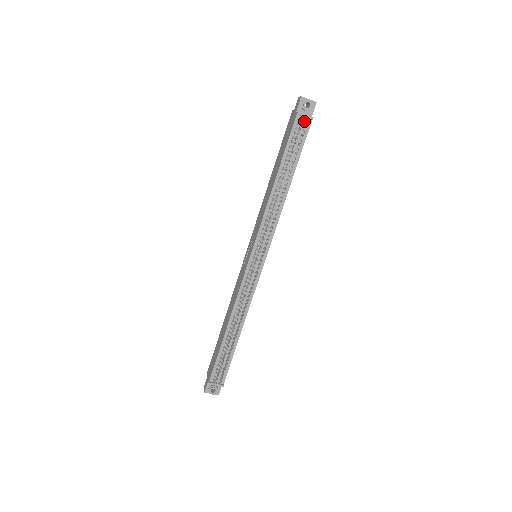
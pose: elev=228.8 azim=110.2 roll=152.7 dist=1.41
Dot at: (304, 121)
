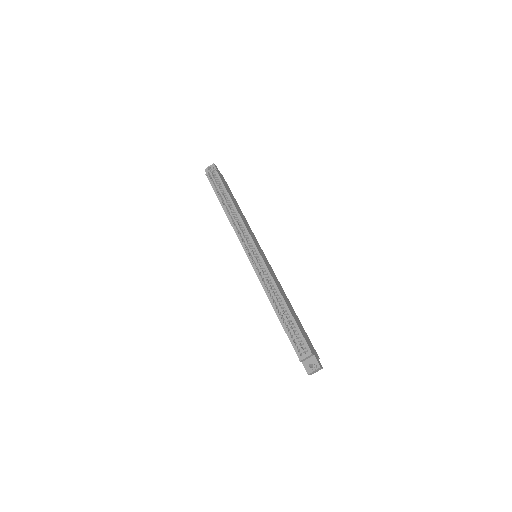
Dot at: (212, 174)
